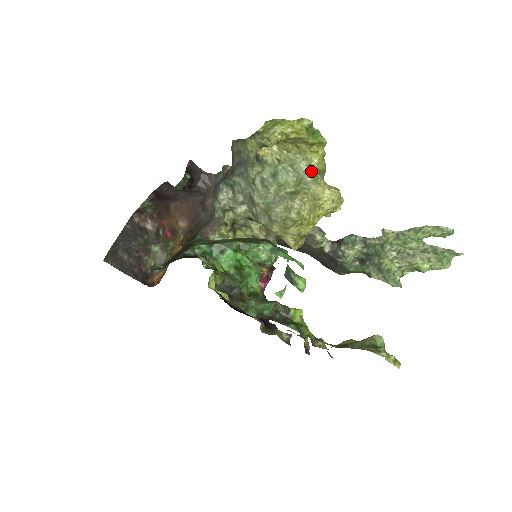
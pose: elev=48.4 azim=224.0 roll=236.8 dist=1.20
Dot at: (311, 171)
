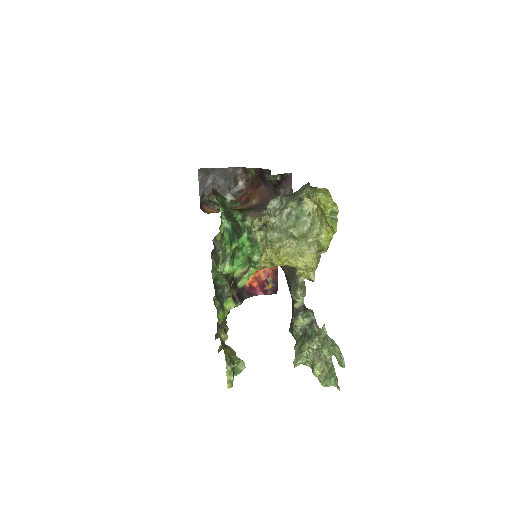
Dot at: (315, 238)
